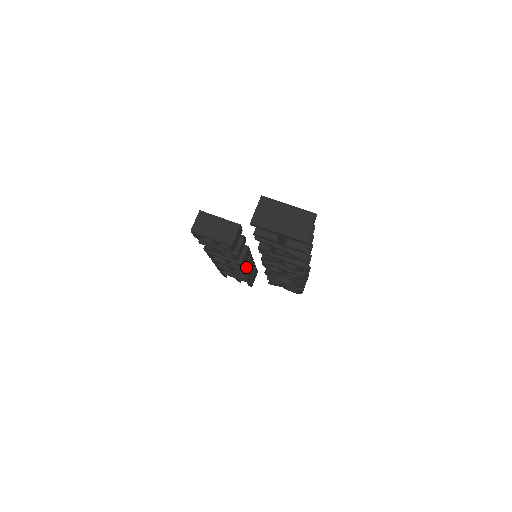
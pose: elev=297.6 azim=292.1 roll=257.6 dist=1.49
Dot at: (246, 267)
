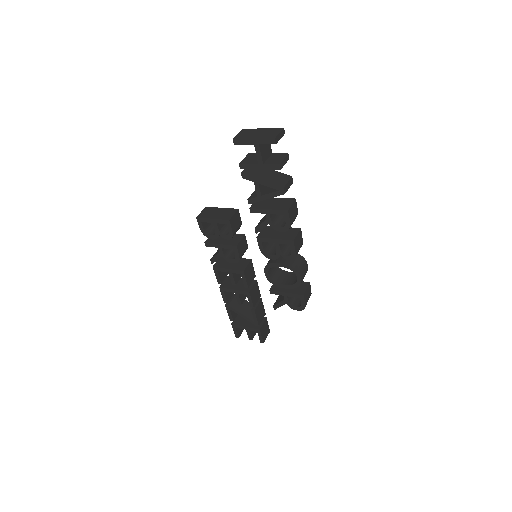
Dot at: (251, 290)
